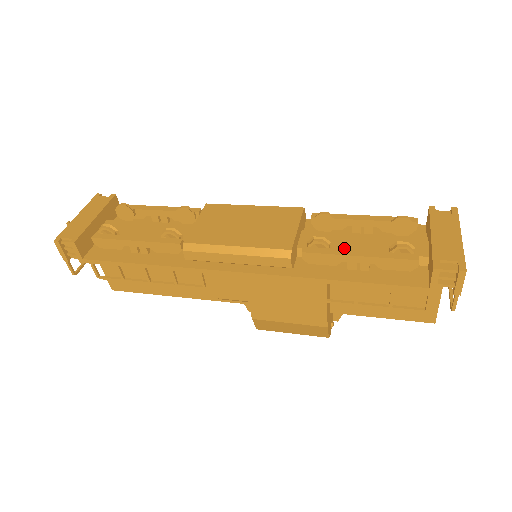
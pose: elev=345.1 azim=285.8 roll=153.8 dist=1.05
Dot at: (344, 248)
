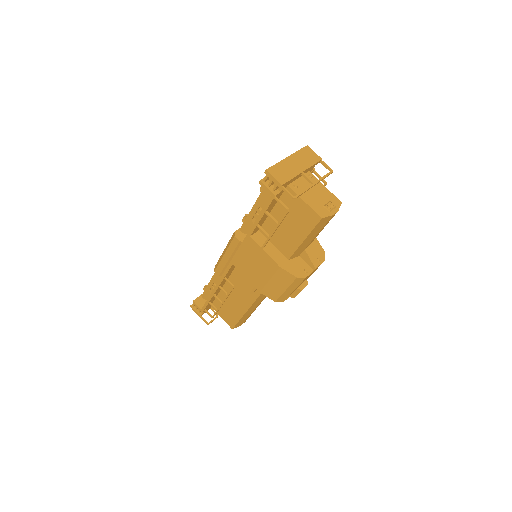
Dot at: occluded
